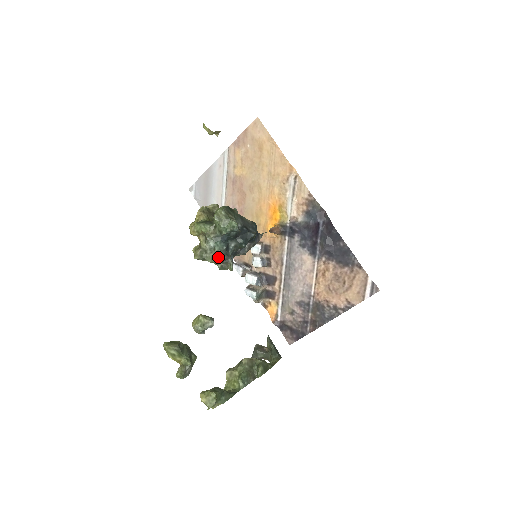
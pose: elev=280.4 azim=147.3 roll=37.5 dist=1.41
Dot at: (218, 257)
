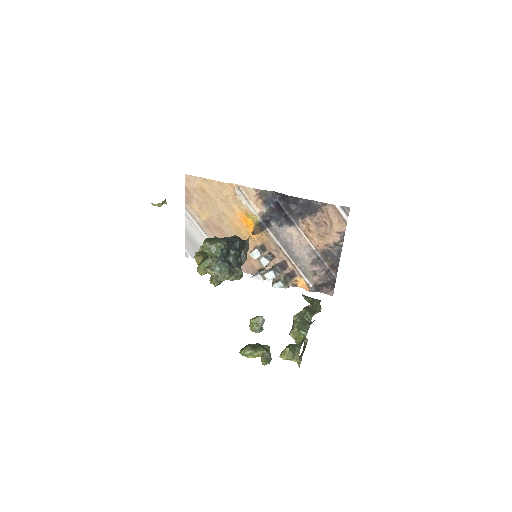
Dot at: (227, 273)
